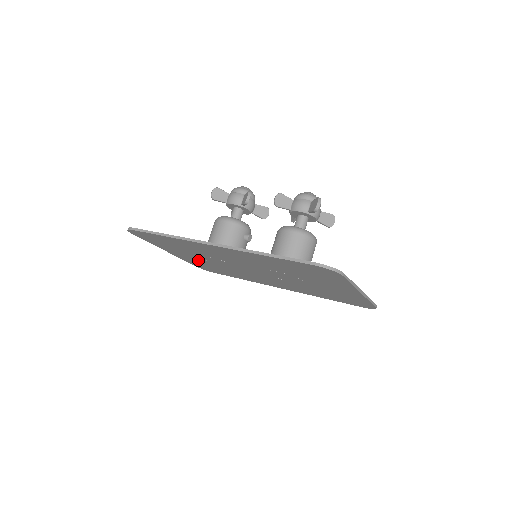
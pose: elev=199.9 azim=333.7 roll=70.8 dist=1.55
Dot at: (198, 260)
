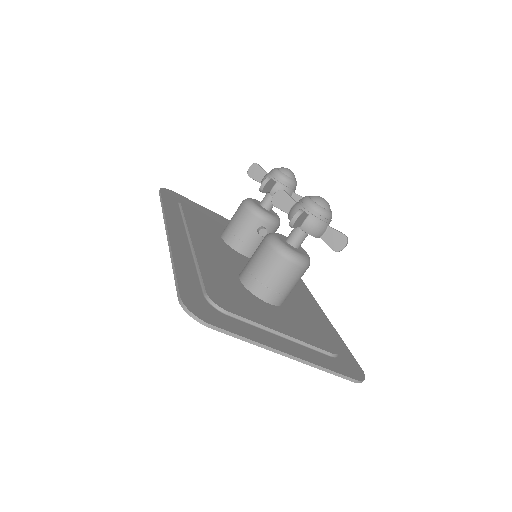
Dot at: occluded
